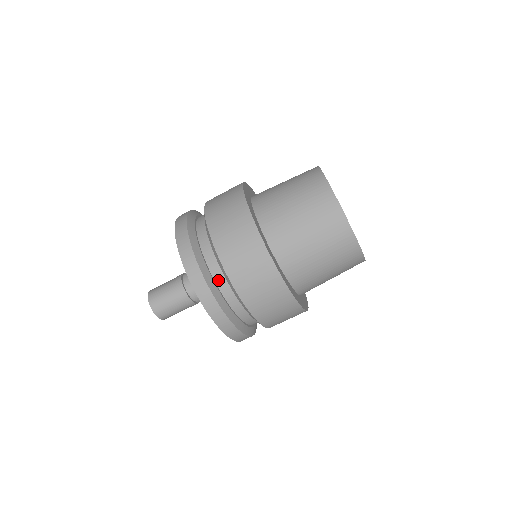
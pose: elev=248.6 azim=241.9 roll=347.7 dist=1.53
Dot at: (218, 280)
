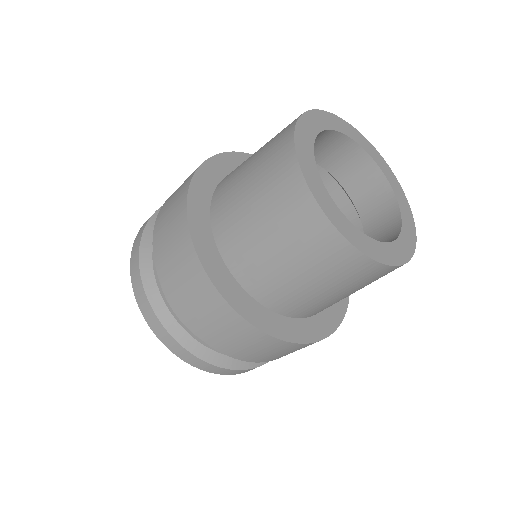
Dot at: occluded
